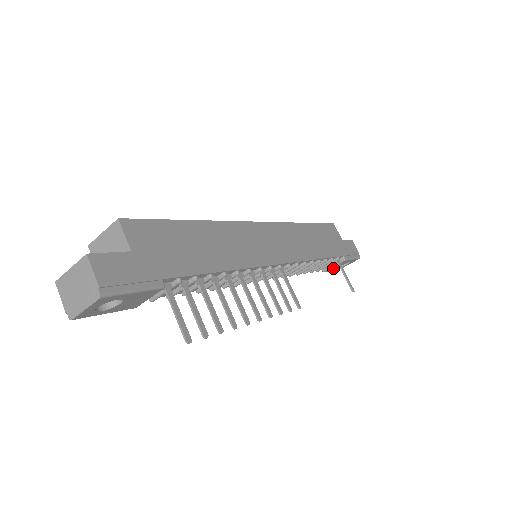
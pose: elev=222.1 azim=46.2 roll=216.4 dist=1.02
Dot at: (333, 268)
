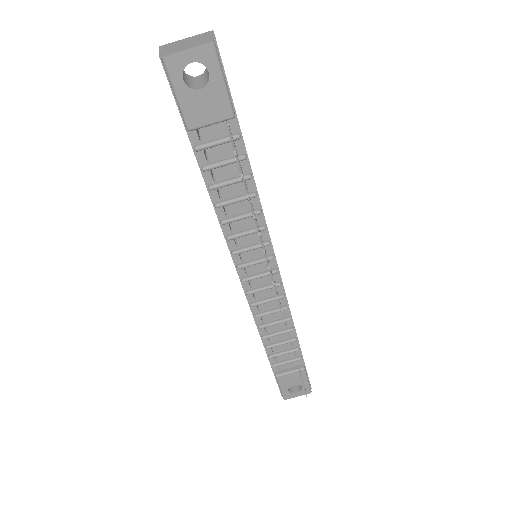
Dot at: (286, 379)
